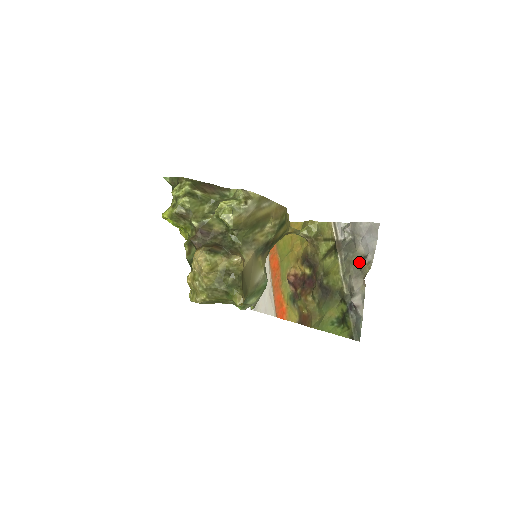
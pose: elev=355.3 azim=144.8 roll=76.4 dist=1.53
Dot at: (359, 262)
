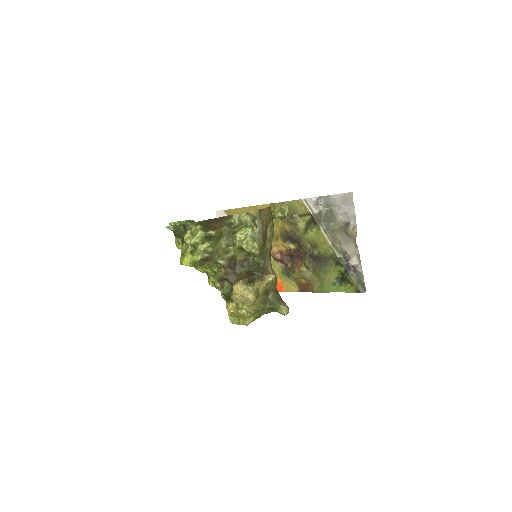
Dot at: (344, 230)
